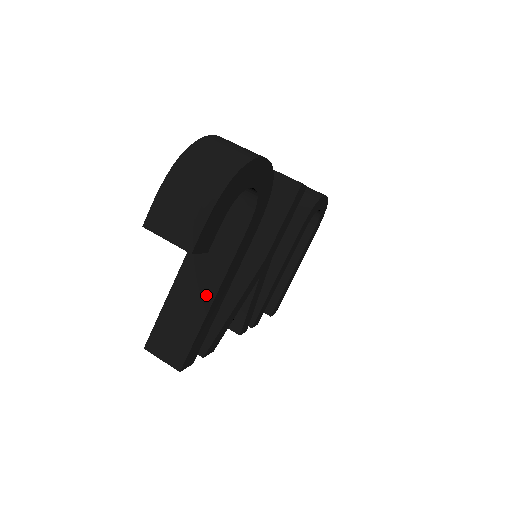
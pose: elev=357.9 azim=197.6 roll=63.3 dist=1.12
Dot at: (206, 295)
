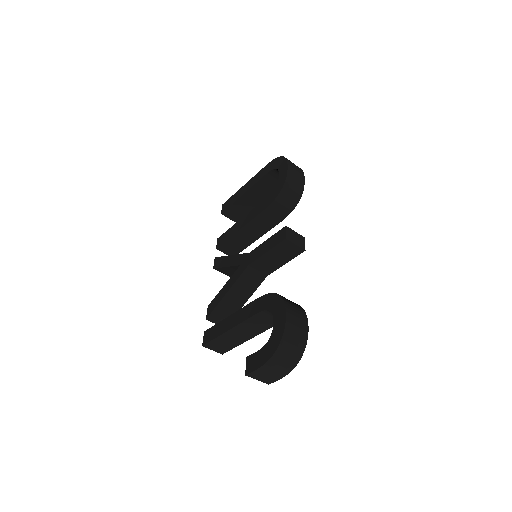
Dot at: (246, 337)
